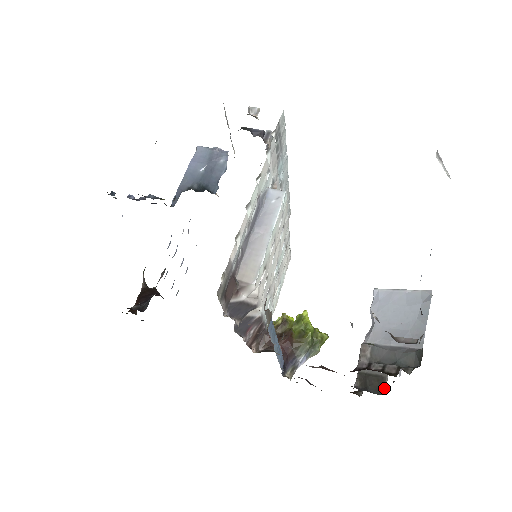
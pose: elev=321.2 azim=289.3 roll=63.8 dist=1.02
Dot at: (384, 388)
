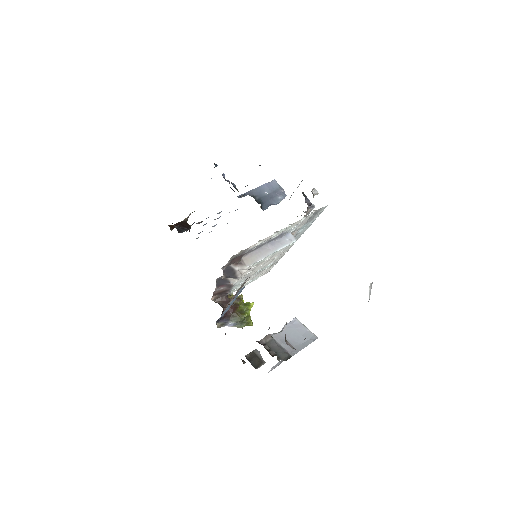
Dot at: (259, 367)
